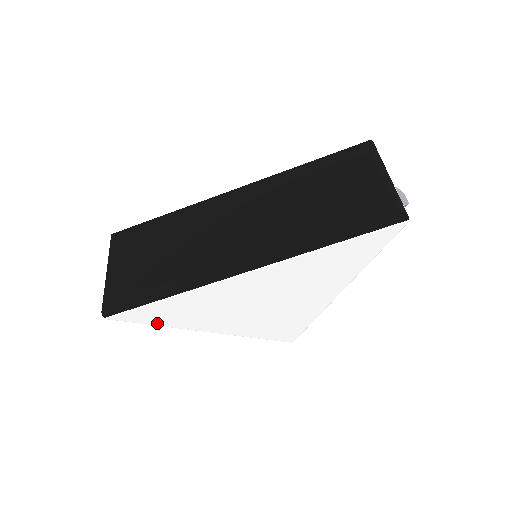
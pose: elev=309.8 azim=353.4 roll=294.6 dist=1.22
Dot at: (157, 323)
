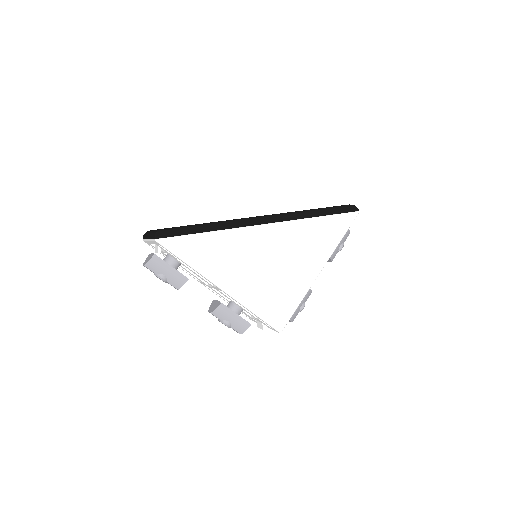
Dot at: (190, 262)
